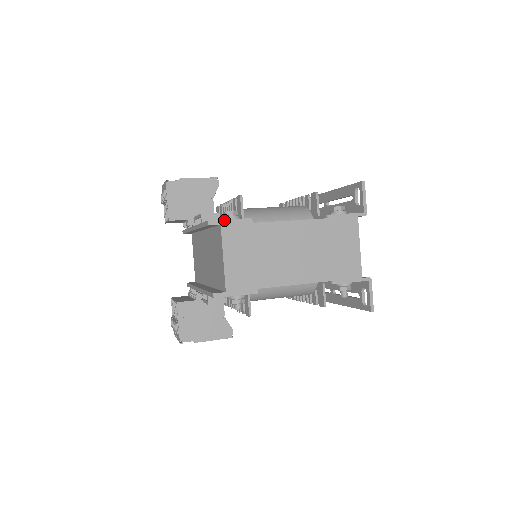
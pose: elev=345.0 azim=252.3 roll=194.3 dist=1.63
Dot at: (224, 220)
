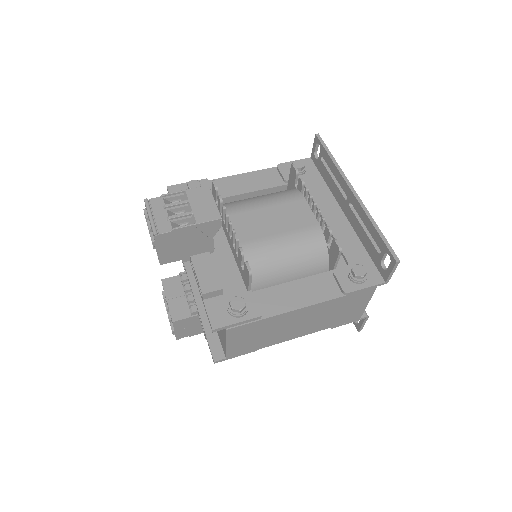
Dot at: (230, 325)
